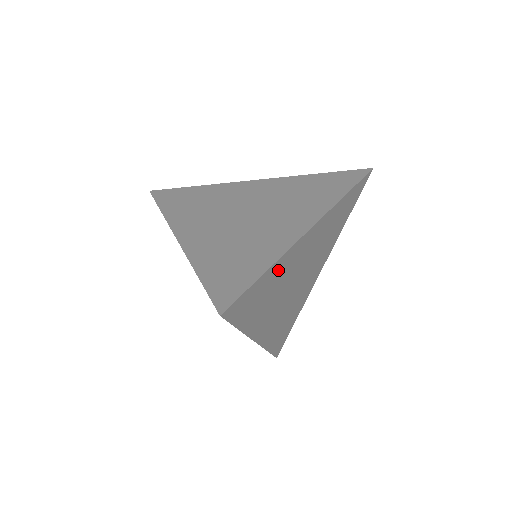
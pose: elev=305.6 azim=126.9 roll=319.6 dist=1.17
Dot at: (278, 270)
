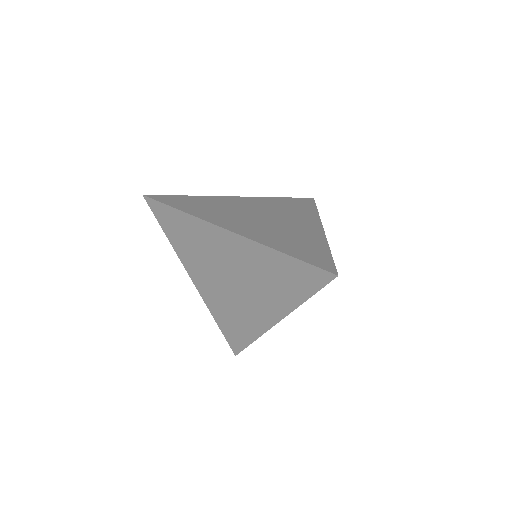
Dot at: occluded
